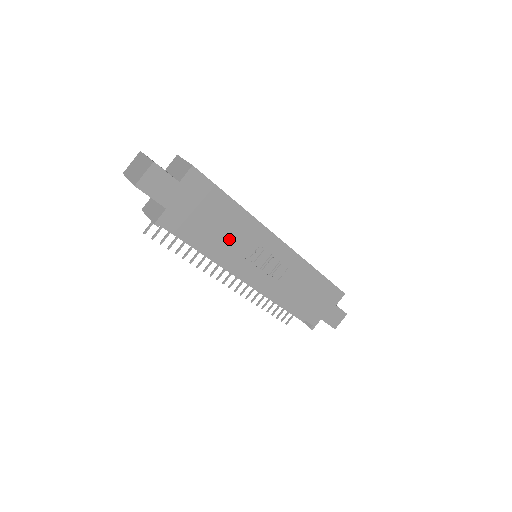
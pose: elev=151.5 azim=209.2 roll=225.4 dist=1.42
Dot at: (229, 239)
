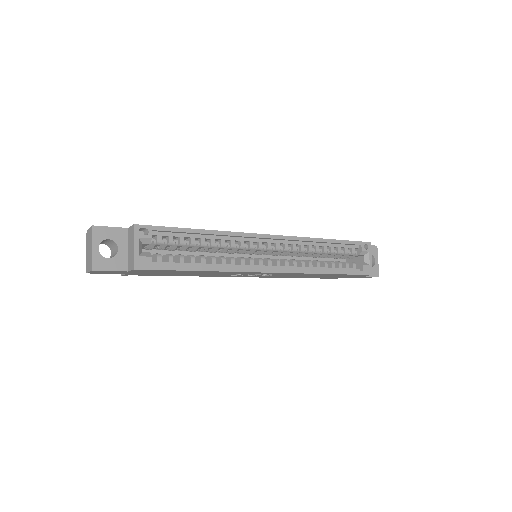
Dot at: (205, 274)
